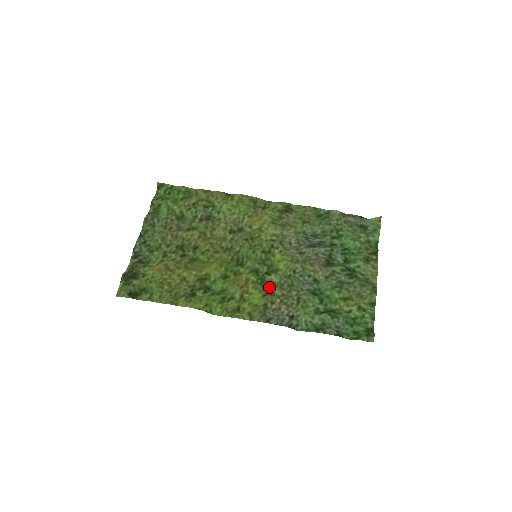
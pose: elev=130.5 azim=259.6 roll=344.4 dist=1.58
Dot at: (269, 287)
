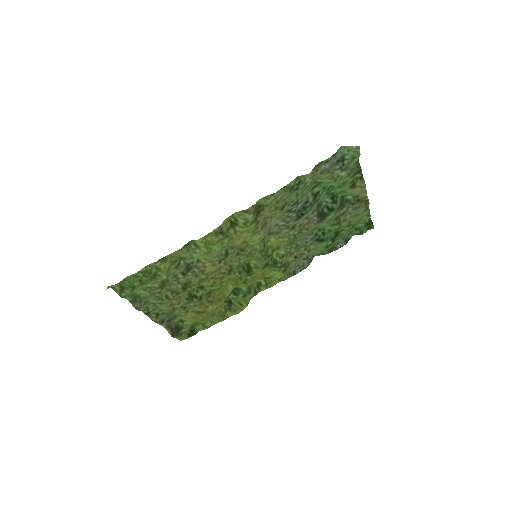
Dot at: (282, 263)
